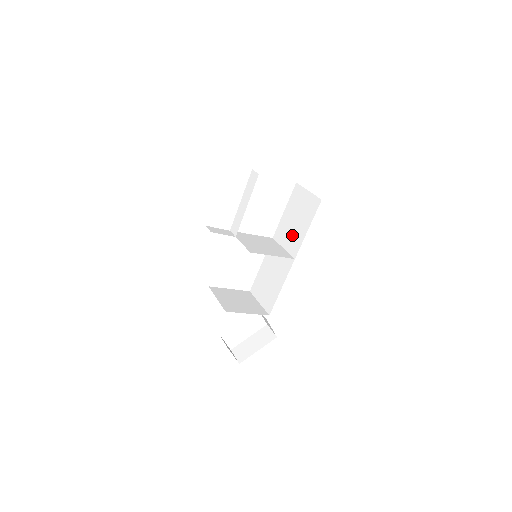
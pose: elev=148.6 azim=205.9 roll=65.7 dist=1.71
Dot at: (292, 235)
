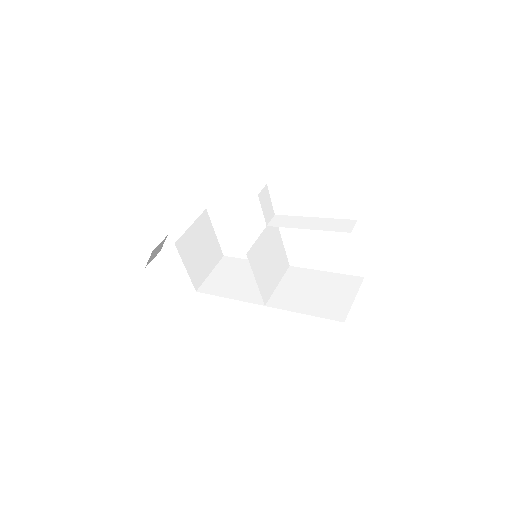
Dot at: (295, 293)
